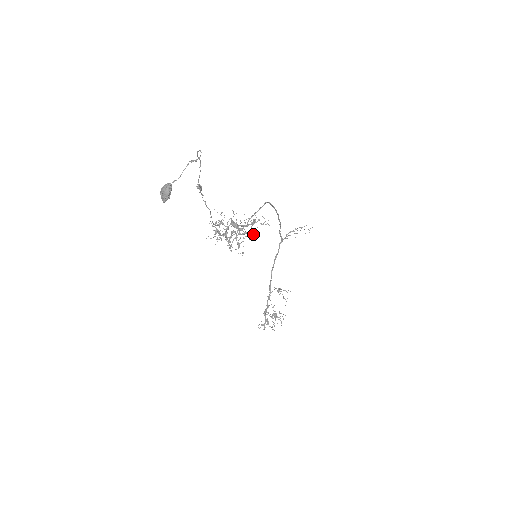
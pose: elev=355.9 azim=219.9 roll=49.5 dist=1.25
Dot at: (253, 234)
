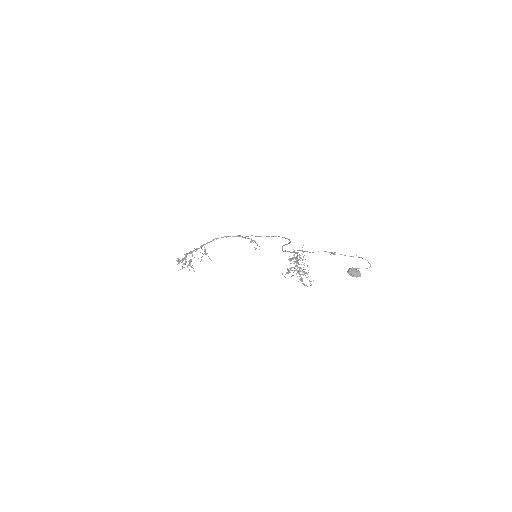
Dot at: occluded
